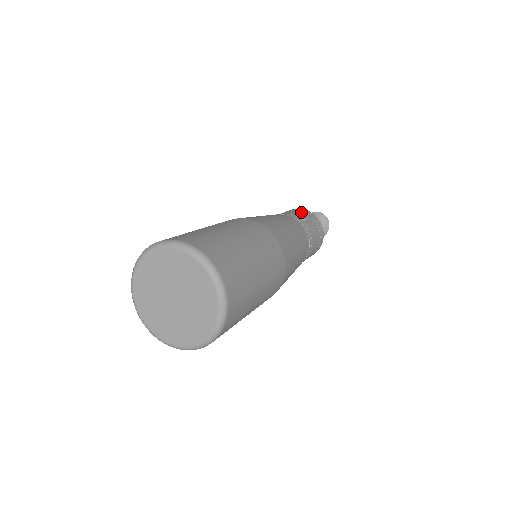
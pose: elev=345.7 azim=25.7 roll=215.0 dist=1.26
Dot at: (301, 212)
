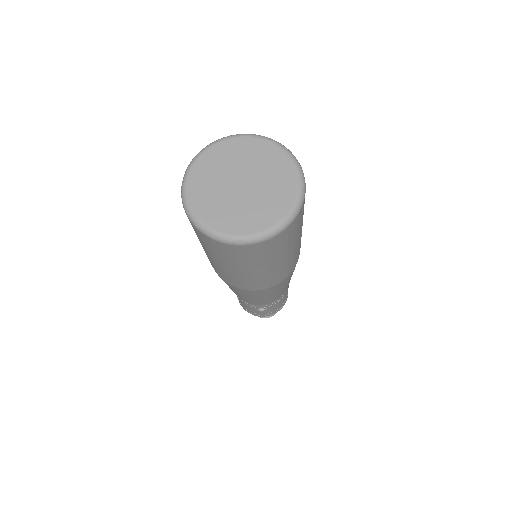
Dot at: occluded
